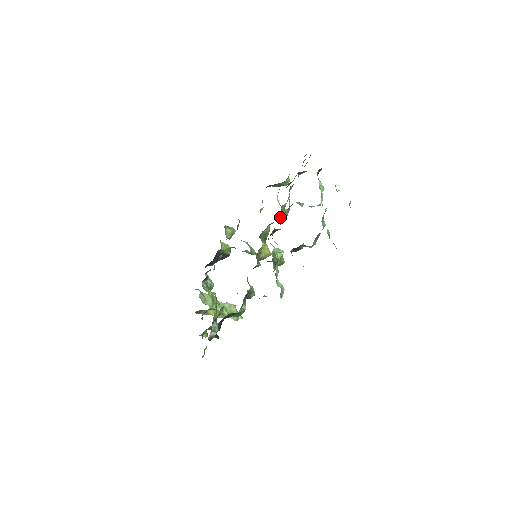
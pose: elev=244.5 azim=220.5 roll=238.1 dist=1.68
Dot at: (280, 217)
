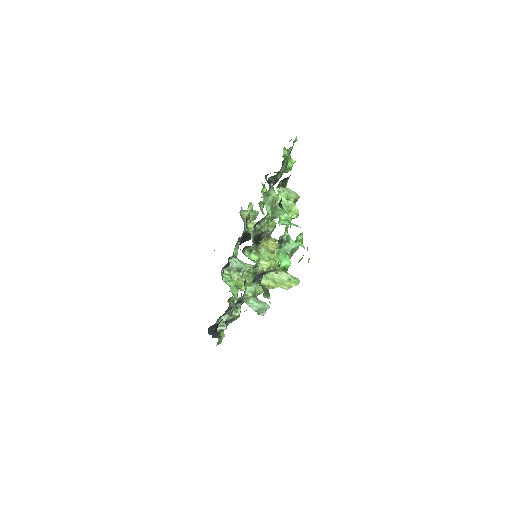
Dot at: (275, 216)
